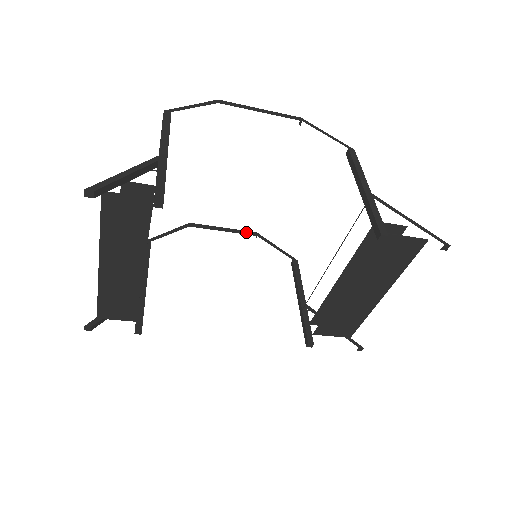
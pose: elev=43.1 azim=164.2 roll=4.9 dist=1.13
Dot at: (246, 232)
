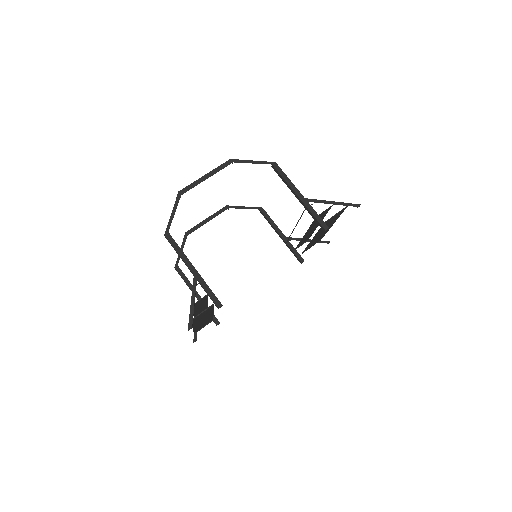
Dot at: (220, 211)
